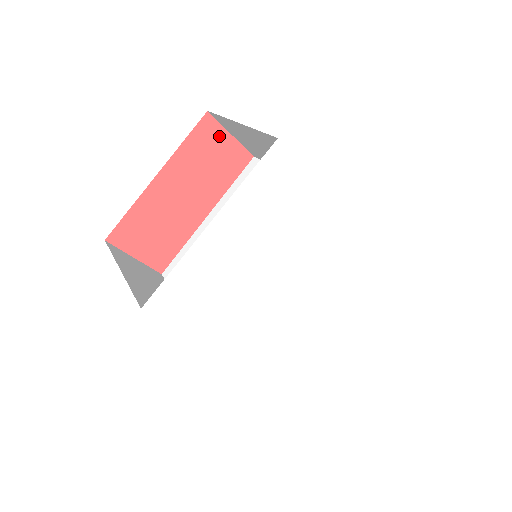
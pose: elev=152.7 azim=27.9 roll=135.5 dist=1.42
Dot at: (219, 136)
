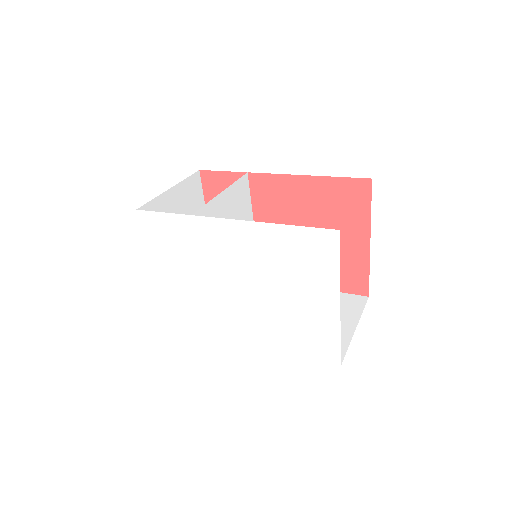
Dot at: (217, 178)
